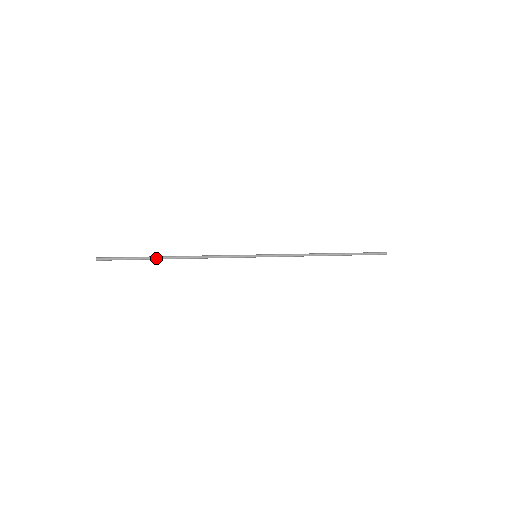
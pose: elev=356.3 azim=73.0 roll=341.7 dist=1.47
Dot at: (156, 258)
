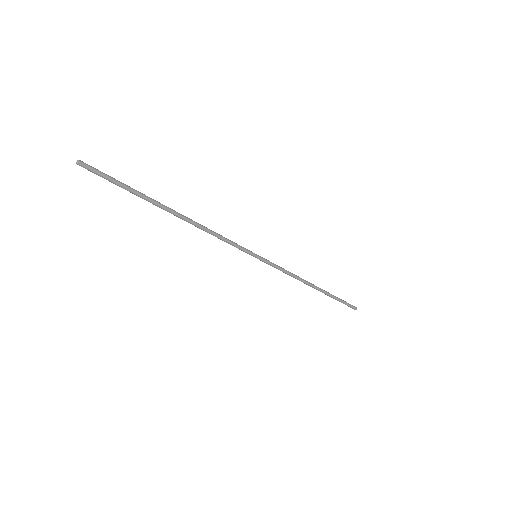
Dot at: (155, 202)
